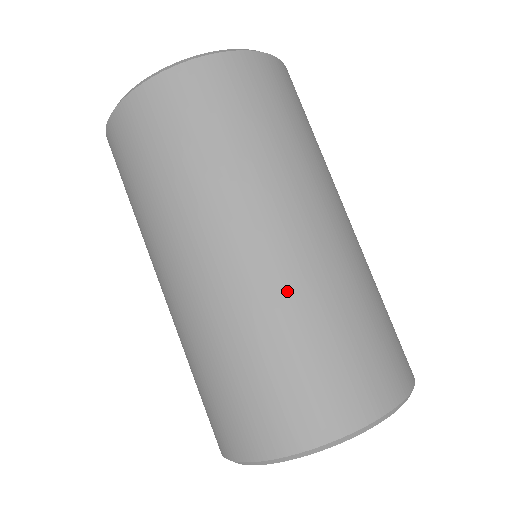
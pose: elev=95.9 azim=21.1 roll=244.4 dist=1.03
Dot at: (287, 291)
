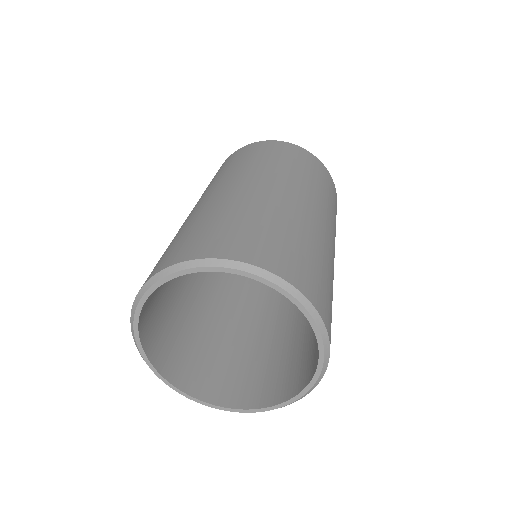
Dot at: (232, 200)
